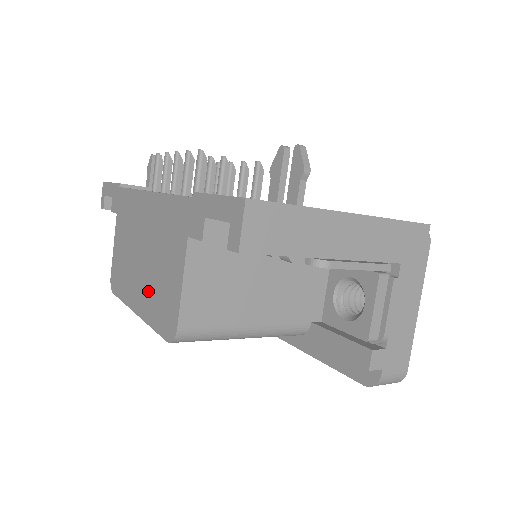
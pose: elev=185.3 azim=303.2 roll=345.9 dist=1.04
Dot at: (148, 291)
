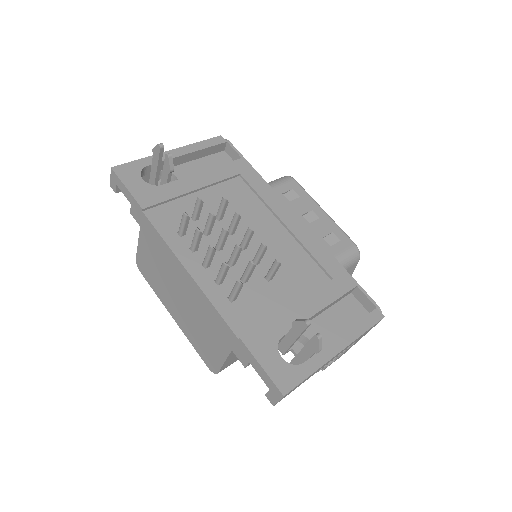
Dot at: (188, 325)
